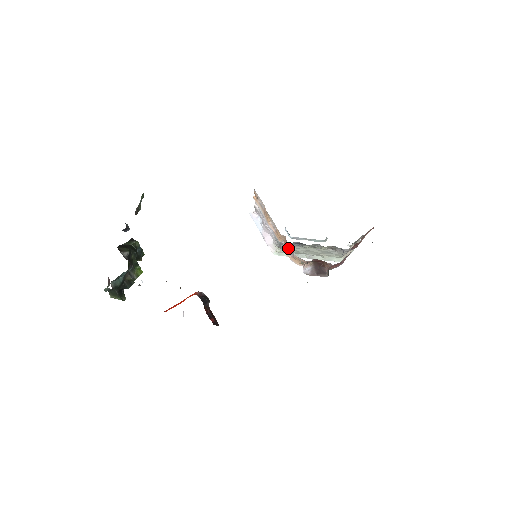
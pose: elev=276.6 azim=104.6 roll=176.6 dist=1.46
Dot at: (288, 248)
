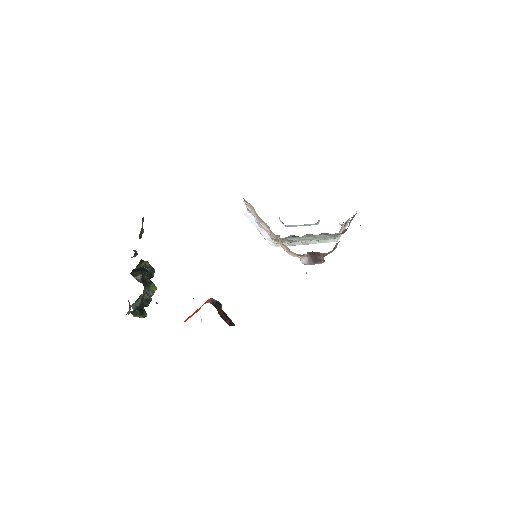
Dot at: (283, 245)
